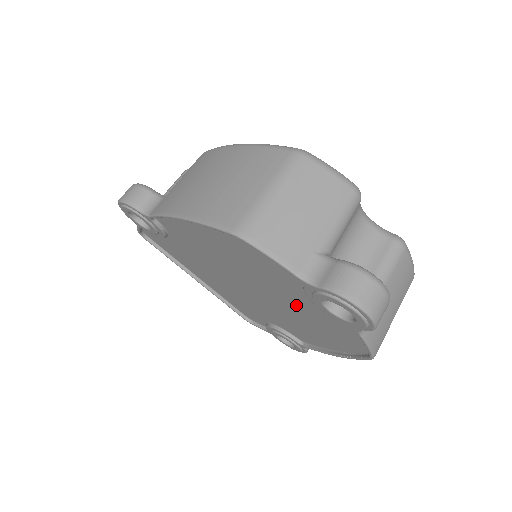
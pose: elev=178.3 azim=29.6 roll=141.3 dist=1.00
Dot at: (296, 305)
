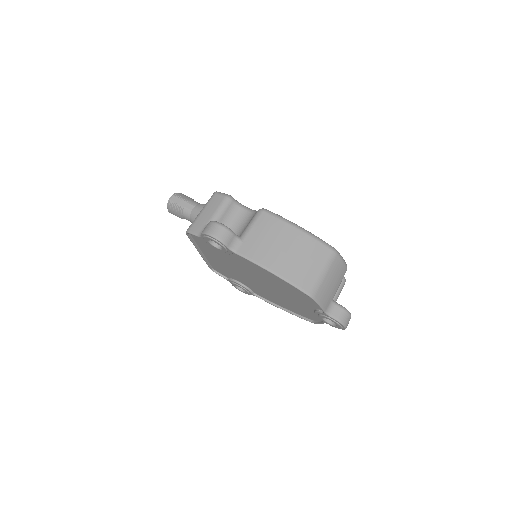
Dot at: (292, 301)
